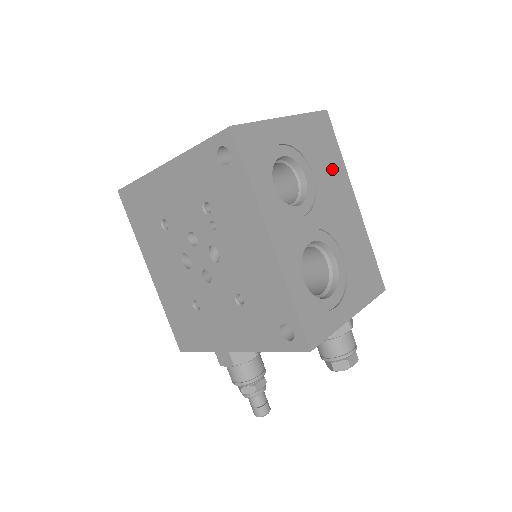
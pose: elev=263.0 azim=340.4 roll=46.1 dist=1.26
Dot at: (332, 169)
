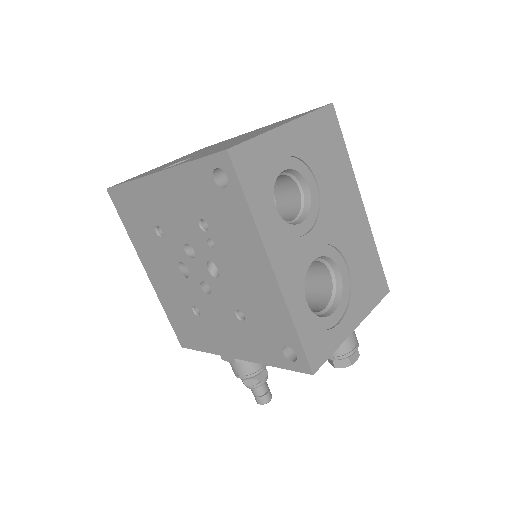
Dot at: (337, 172)
